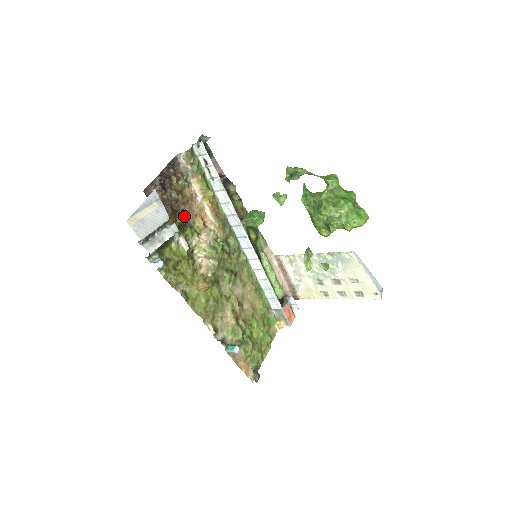
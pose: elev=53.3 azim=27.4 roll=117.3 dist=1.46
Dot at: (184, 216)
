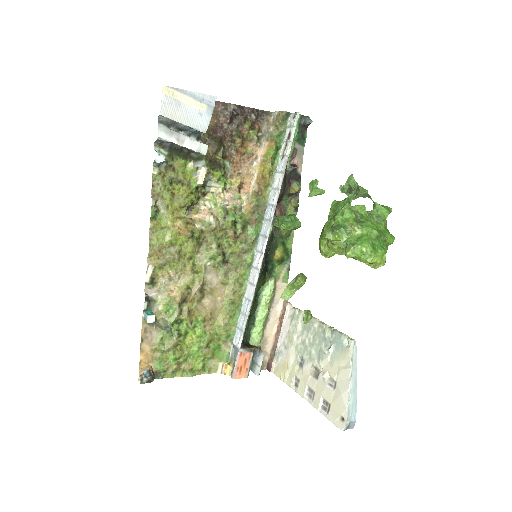
Dot at: (227, 160)
